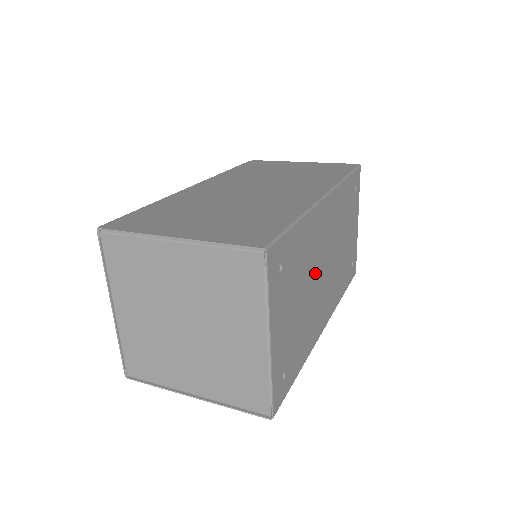
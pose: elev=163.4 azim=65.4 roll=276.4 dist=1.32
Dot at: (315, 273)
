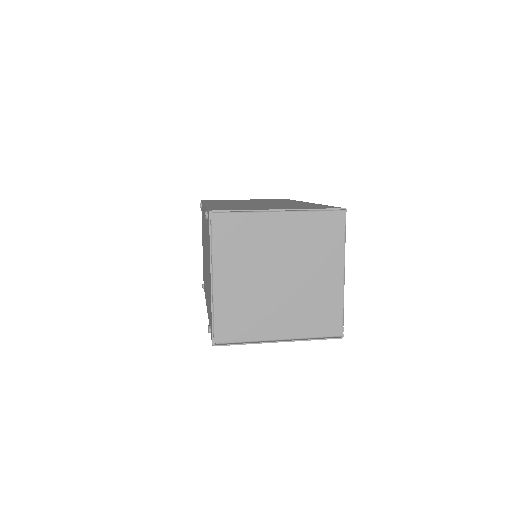
Dot at: occluded
